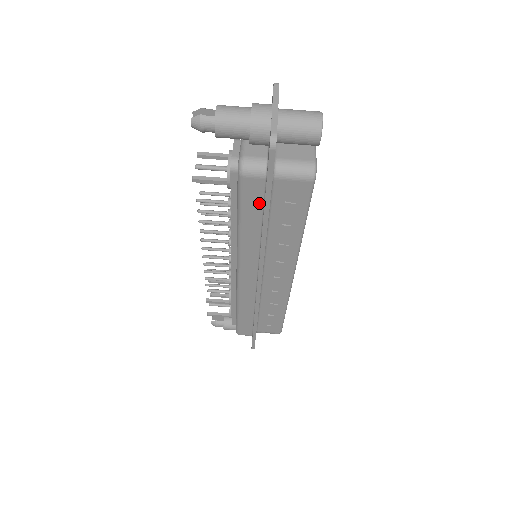
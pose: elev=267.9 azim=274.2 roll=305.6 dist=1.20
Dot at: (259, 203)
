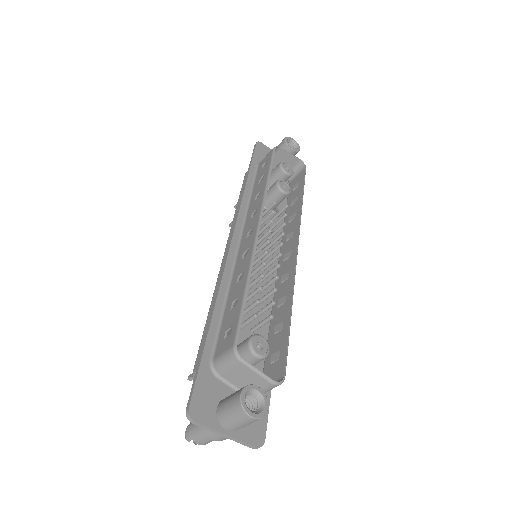
Dot at: occluded
